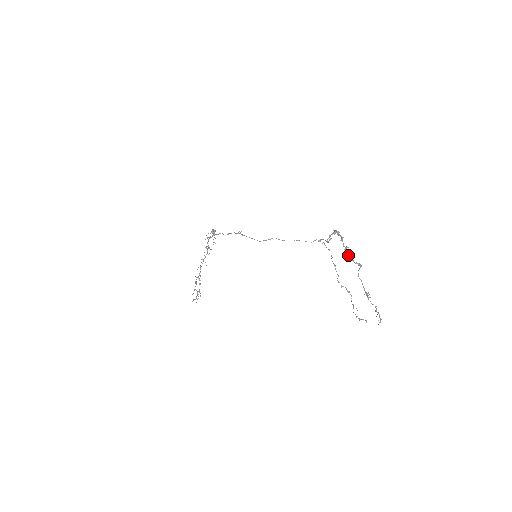
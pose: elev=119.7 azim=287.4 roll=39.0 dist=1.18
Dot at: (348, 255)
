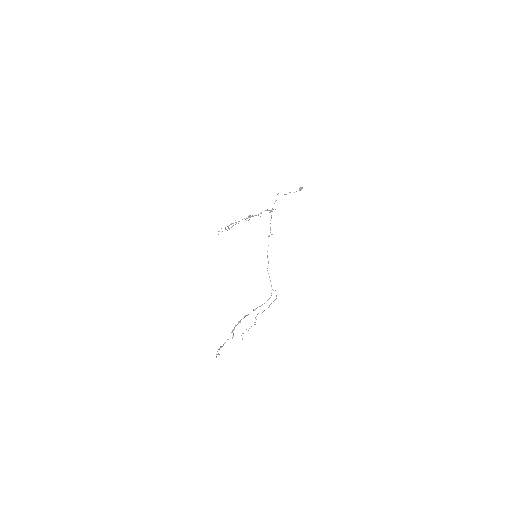
Dot at: (232, 331)
